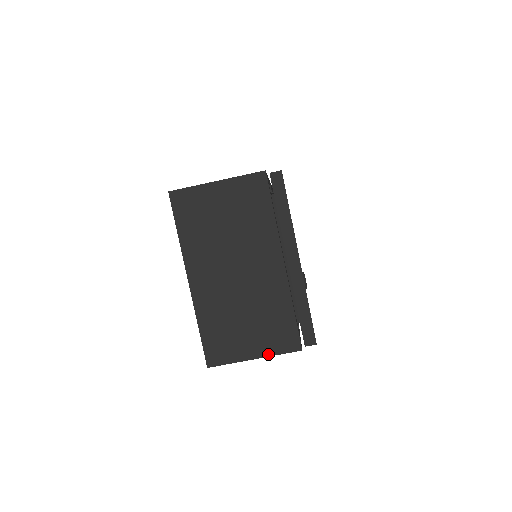
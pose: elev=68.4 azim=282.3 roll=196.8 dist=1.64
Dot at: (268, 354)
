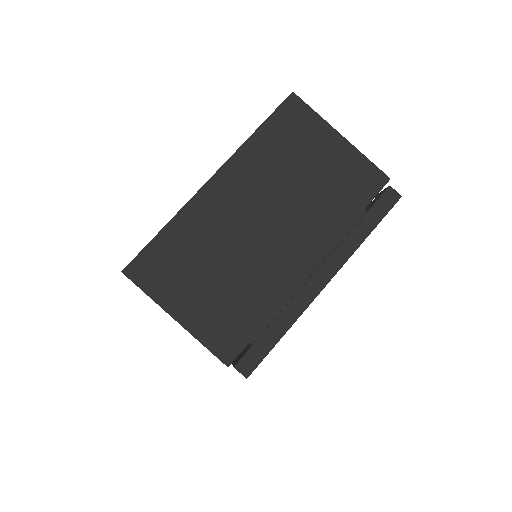
Dot at: (193, 331)
